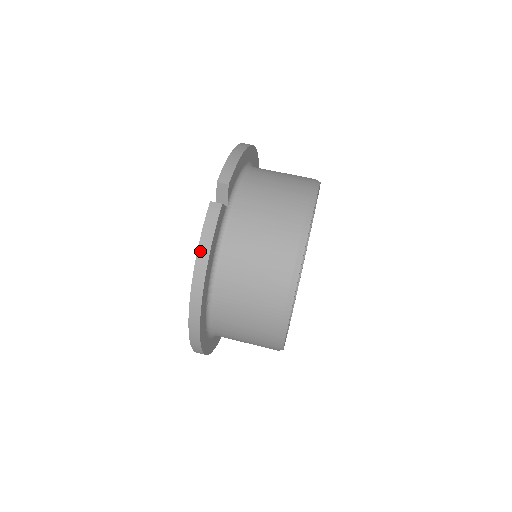
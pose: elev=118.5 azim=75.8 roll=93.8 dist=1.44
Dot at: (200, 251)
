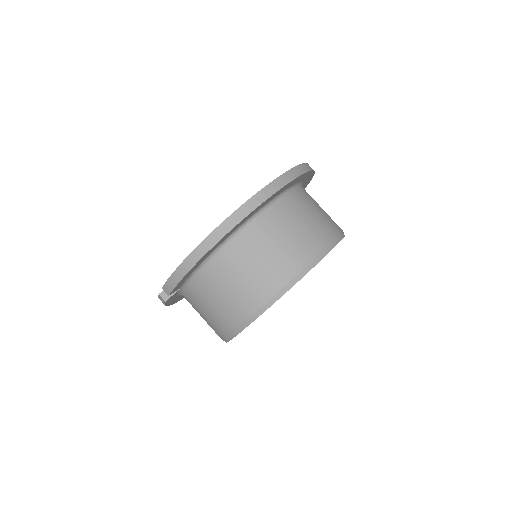
Dot at: occluded
